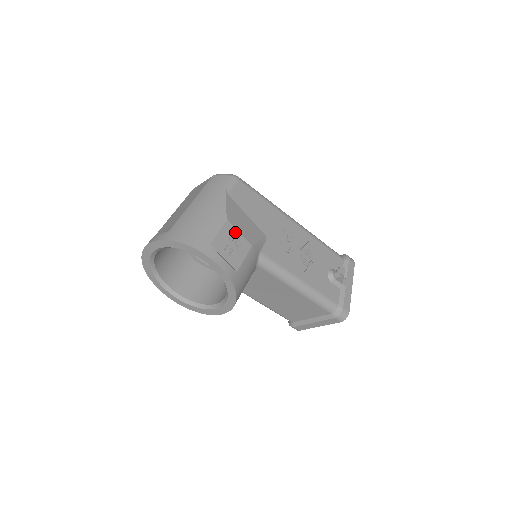
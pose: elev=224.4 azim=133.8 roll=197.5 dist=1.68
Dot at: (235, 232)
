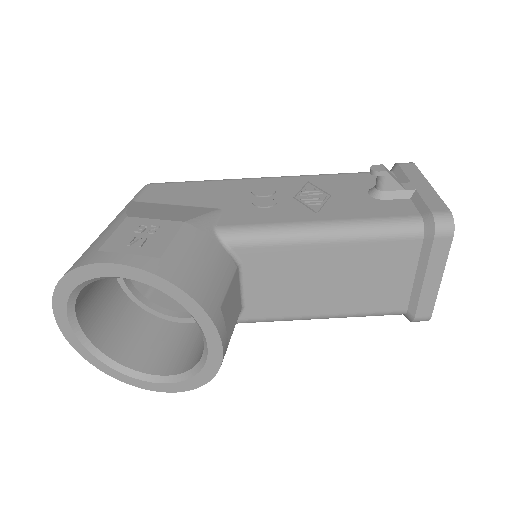
Dot at: (145, 222)
